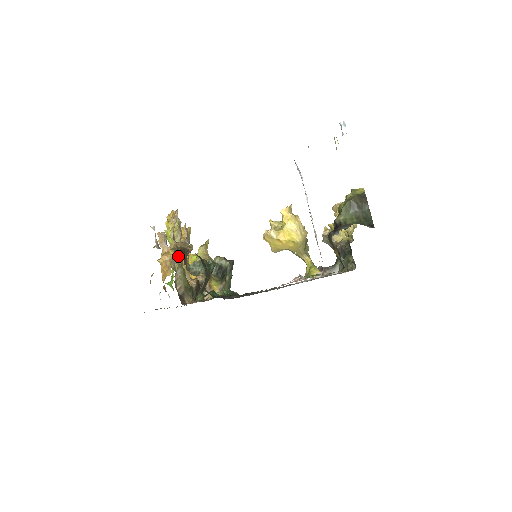
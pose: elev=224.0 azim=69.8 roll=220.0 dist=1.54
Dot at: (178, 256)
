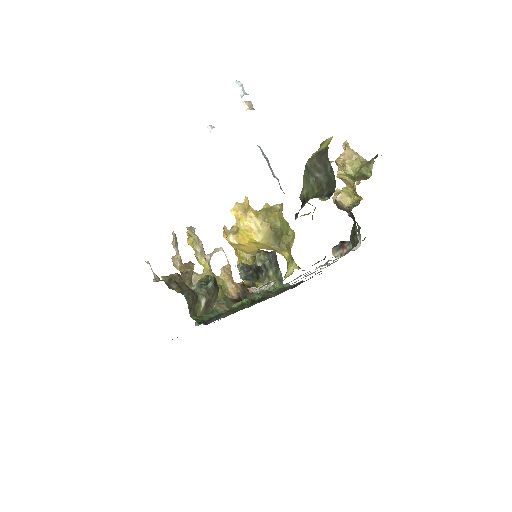
Dot at: (204, 271)
